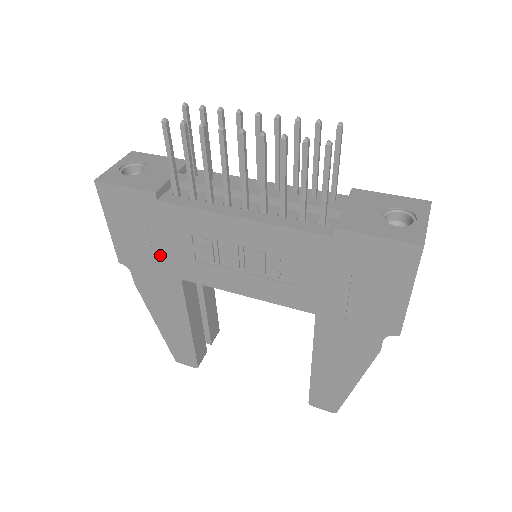
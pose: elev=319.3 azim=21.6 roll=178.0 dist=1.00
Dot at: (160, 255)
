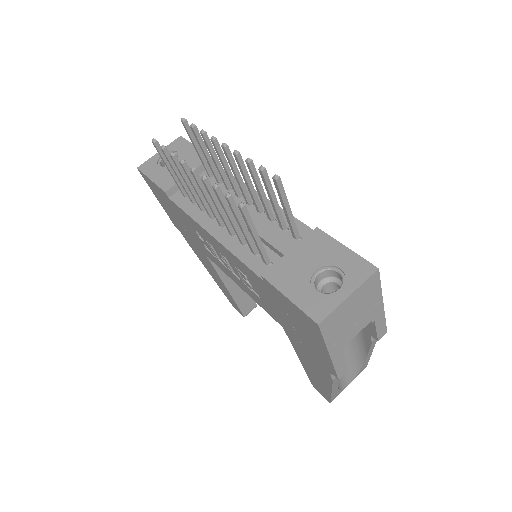
Dot at: (189, 234)
